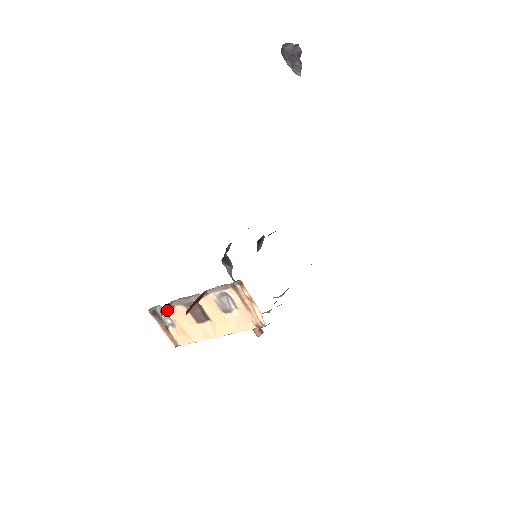
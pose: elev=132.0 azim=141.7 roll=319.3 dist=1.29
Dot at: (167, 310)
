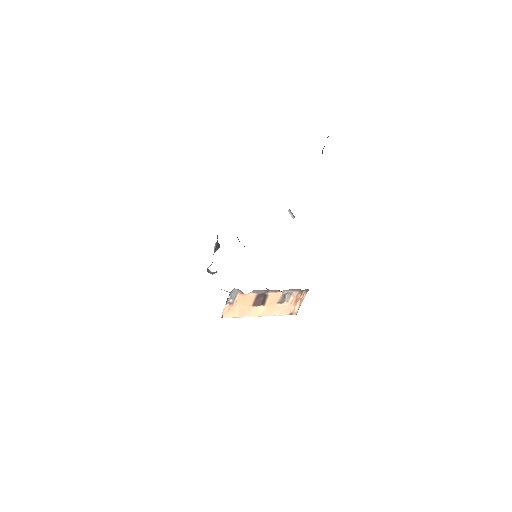
Dot at: occluded
